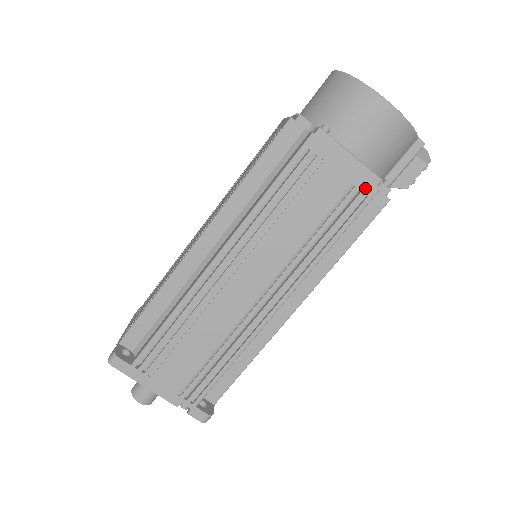
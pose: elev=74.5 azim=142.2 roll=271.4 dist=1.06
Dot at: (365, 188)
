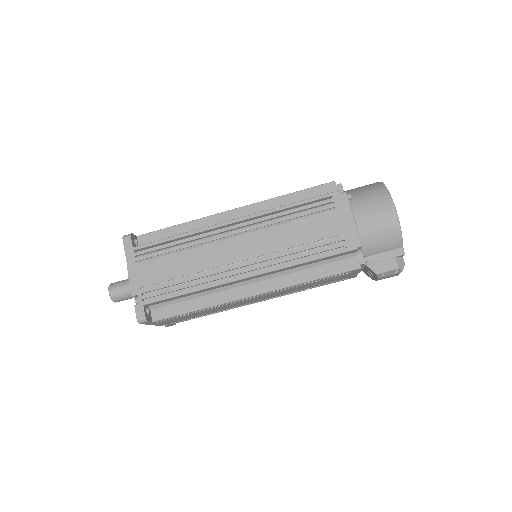
Dot at: (349, 242)
